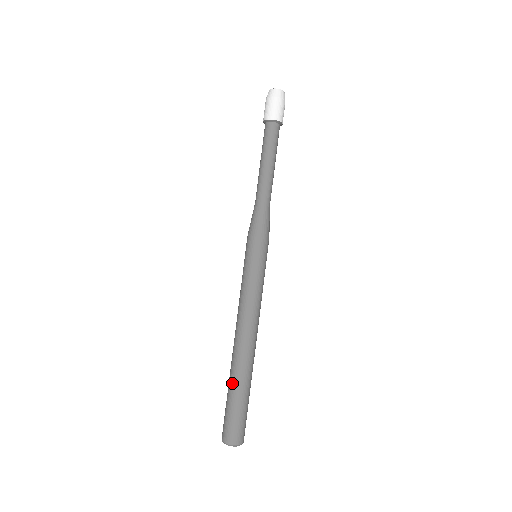
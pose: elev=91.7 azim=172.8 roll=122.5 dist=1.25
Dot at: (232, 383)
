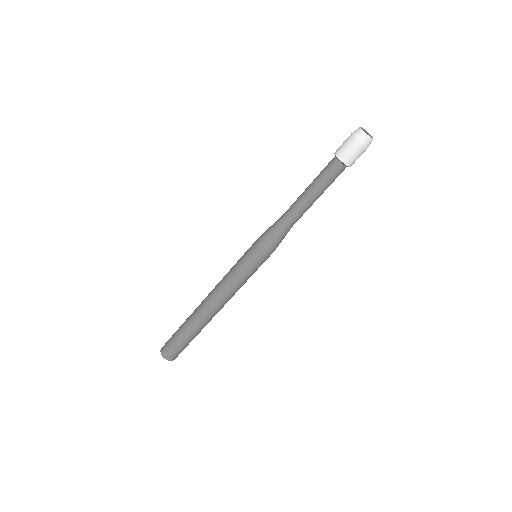
Dot at: (186, 327)
